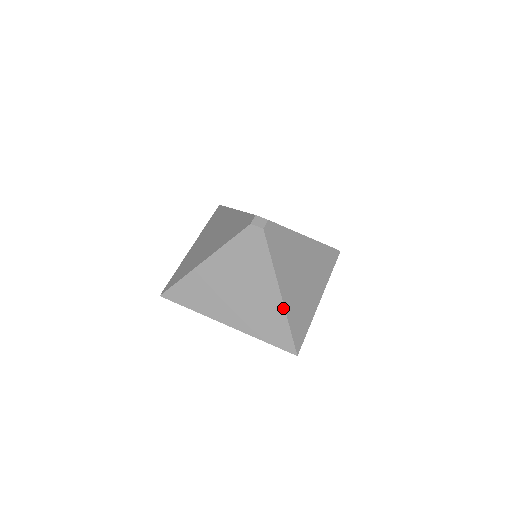
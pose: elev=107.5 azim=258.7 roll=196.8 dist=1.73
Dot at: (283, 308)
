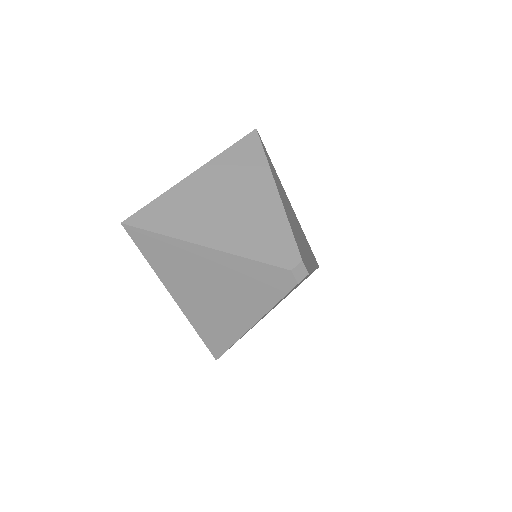
Dot at: (243, 334)
